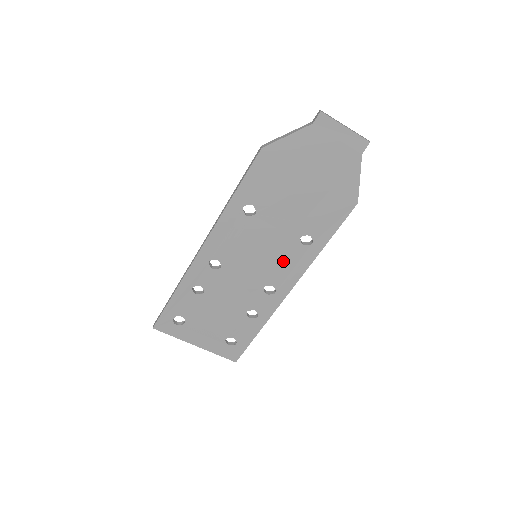
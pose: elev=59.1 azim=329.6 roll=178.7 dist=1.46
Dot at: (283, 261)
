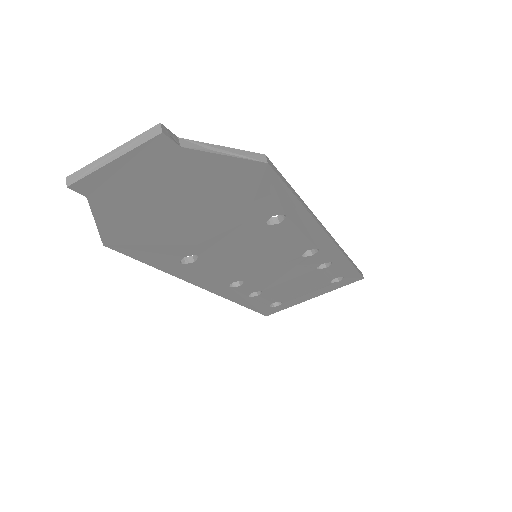
Dot at: (284, 240)
